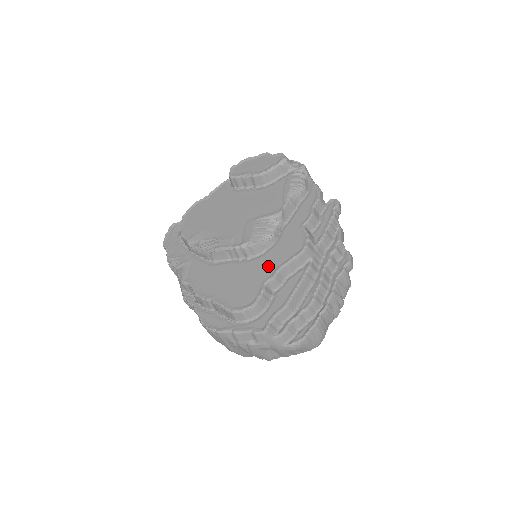
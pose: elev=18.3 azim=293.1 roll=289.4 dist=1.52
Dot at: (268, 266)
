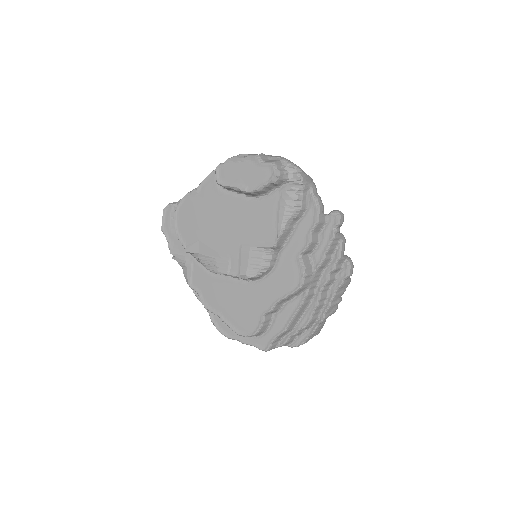
Dot at: (266, 297)
